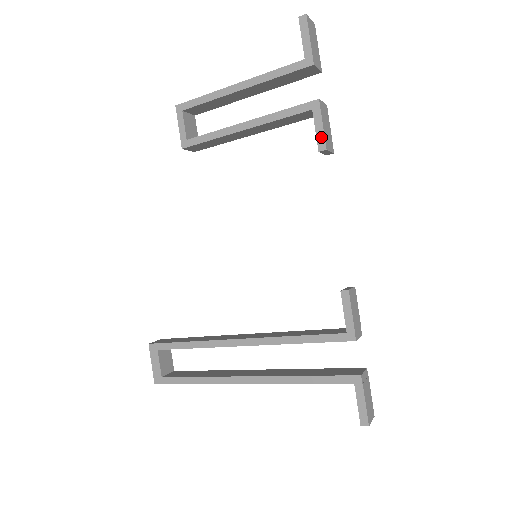
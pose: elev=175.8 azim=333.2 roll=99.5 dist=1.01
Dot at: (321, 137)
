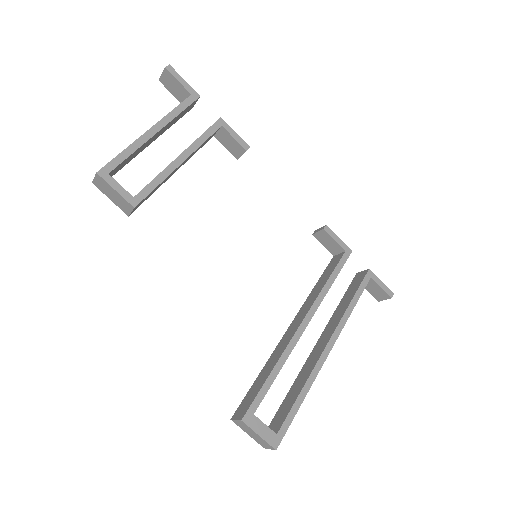
Dot at: (241, 141)
